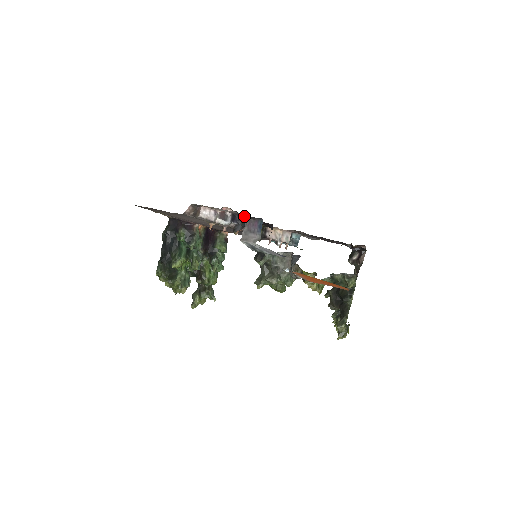
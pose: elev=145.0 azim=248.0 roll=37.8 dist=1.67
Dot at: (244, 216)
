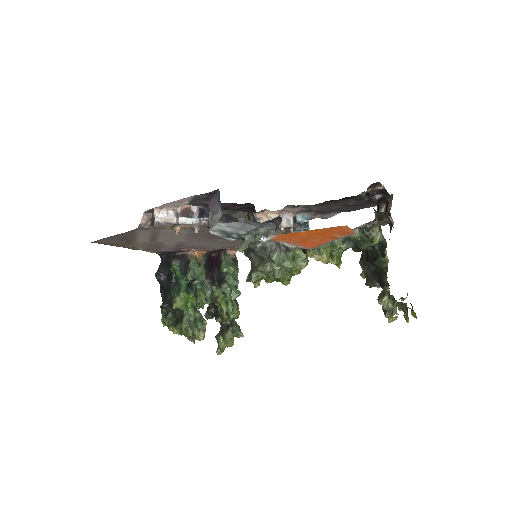
Dot at: (204, 200)
